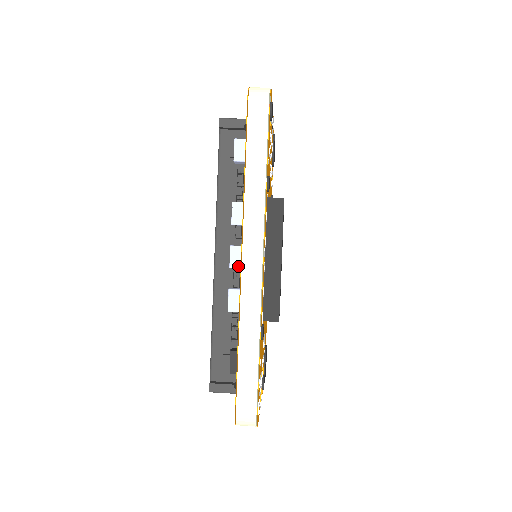
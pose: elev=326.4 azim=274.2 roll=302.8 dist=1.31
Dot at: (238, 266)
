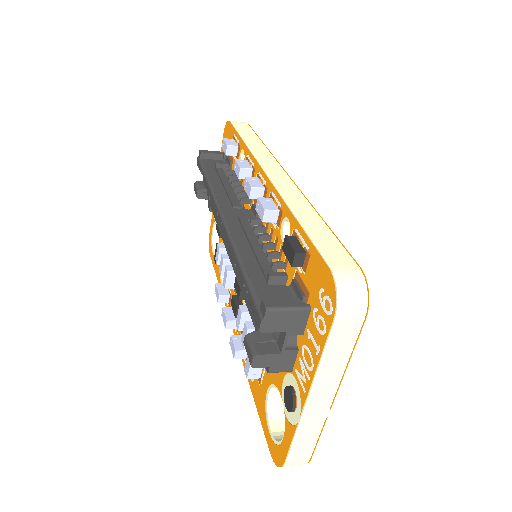
Dot at: (260, 186)
